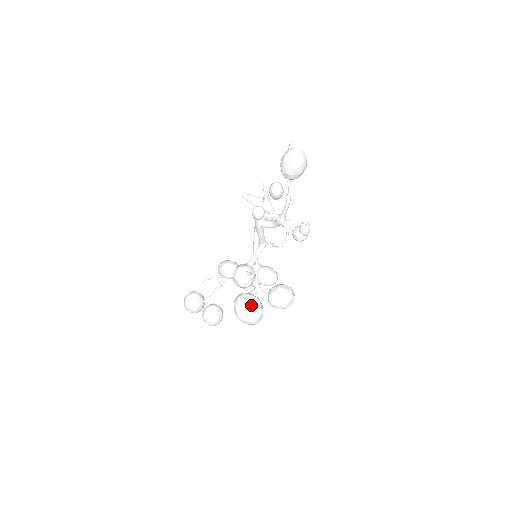
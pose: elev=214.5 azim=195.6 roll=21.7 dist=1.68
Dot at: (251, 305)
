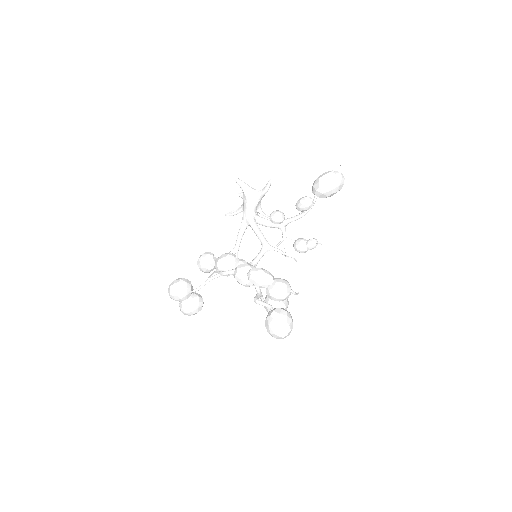
Dot at: (291, 323)
